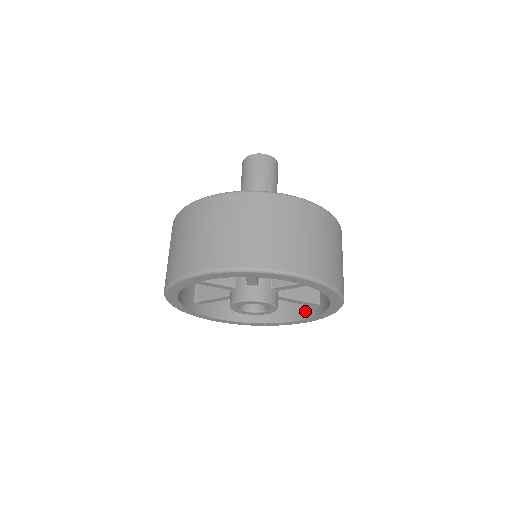
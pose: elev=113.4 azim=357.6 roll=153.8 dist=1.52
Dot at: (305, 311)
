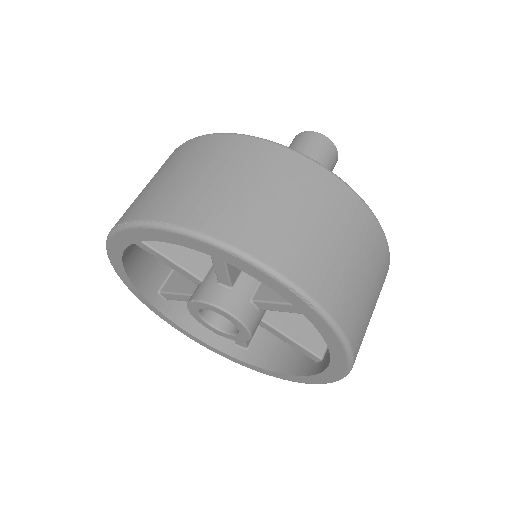
Dot at: (219, 338)
